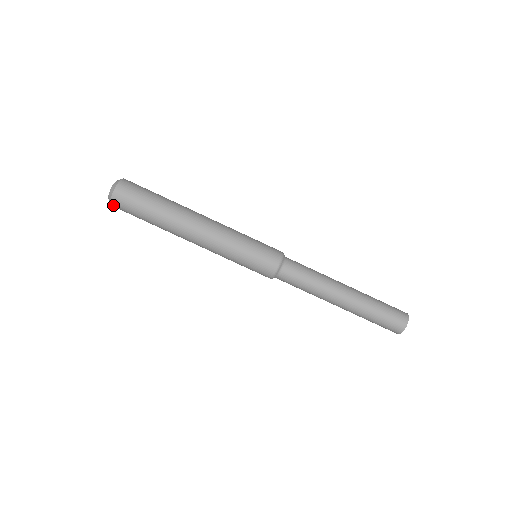
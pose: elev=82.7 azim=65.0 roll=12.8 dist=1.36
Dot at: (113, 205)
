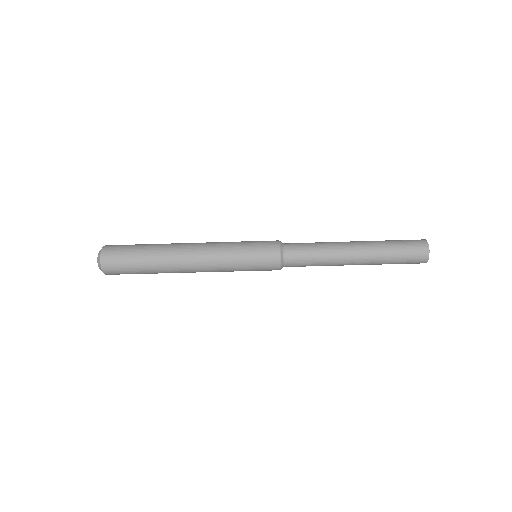
Dot at: occluded
